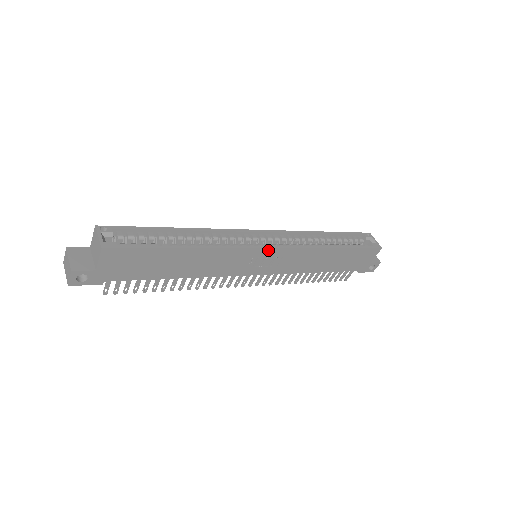
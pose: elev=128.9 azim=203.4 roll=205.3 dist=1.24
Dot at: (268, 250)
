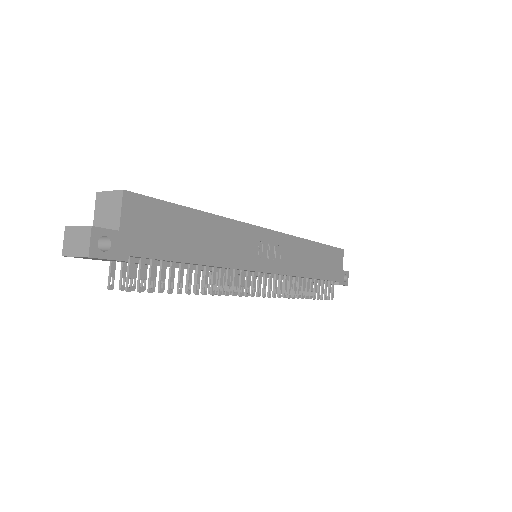
Dot at: (268, 232)
